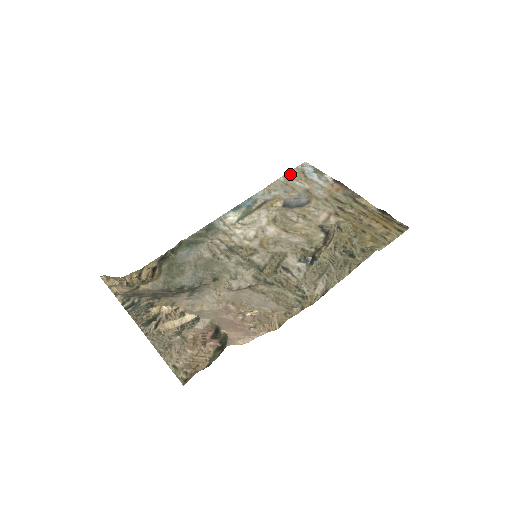
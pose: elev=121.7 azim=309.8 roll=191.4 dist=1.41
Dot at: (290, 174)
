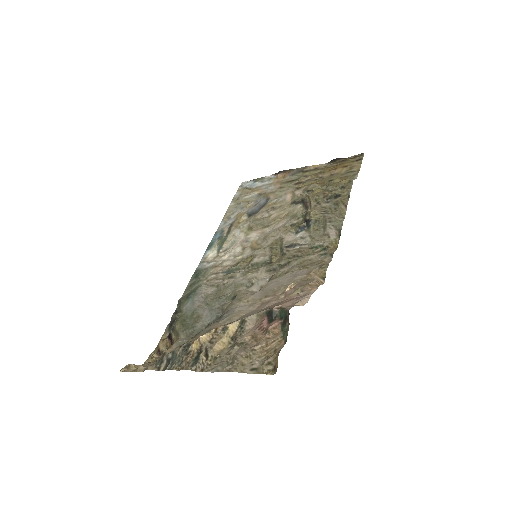
Dot at: (236, 197)
